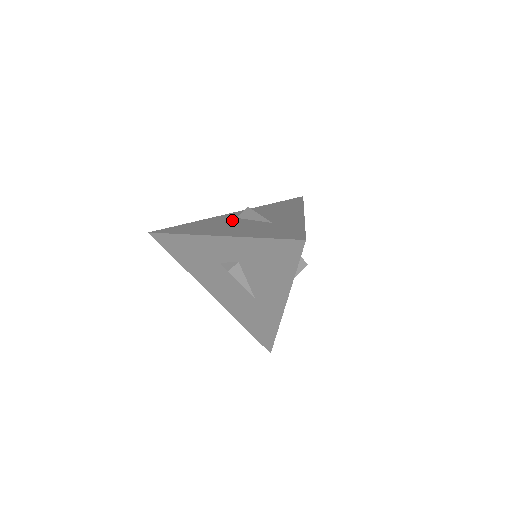
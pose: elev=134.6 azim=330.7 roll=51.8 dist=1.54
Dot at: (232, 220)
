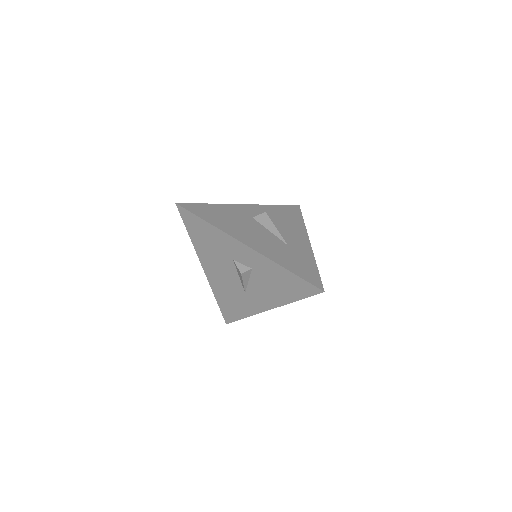
Dot at: (251, 221)
